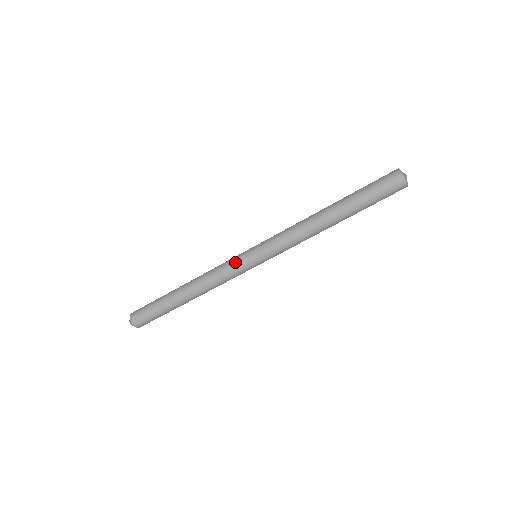
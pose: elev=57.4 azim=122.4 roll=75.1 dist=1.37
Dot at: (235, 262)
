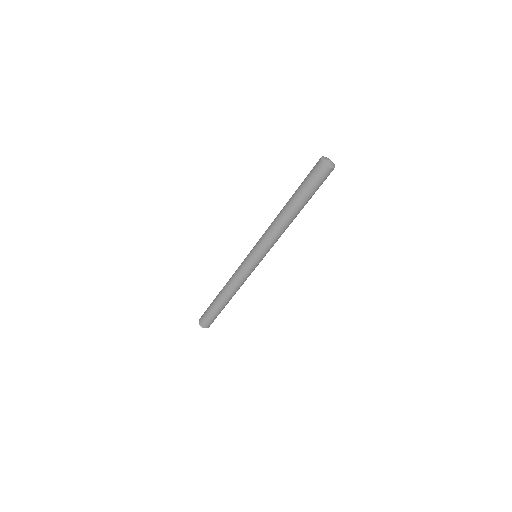
Dot at: (242, 262)
